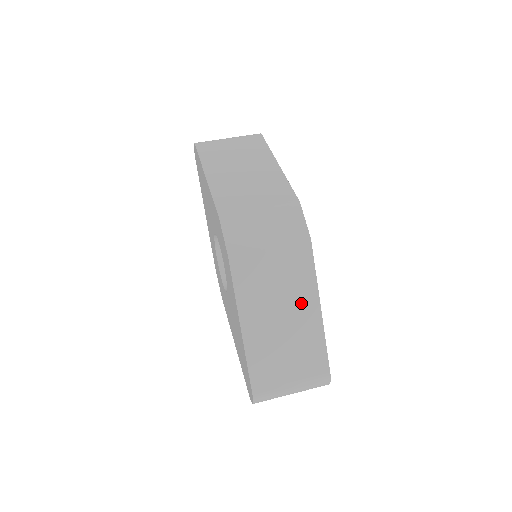
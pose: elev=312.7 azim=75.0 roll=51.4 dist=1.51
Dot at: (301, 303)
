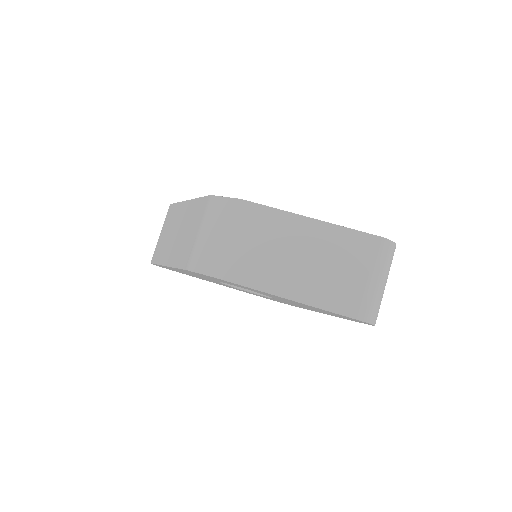
Dot at: (294, 234)
